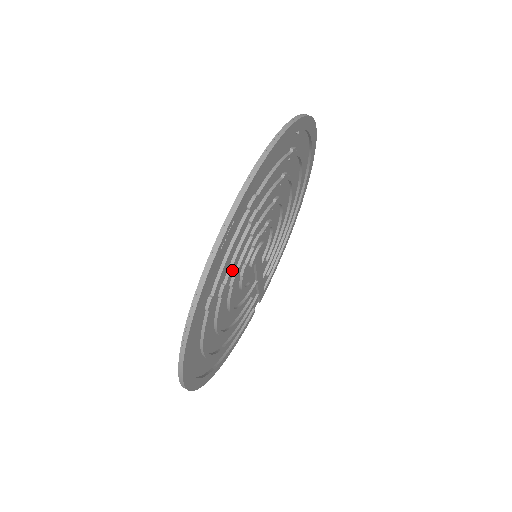
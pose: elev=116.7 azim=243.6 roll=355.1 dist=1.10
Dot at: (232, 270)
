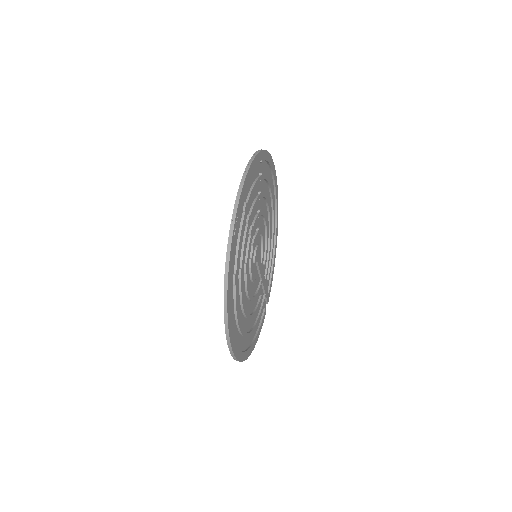
Dot at: (243, 260)
